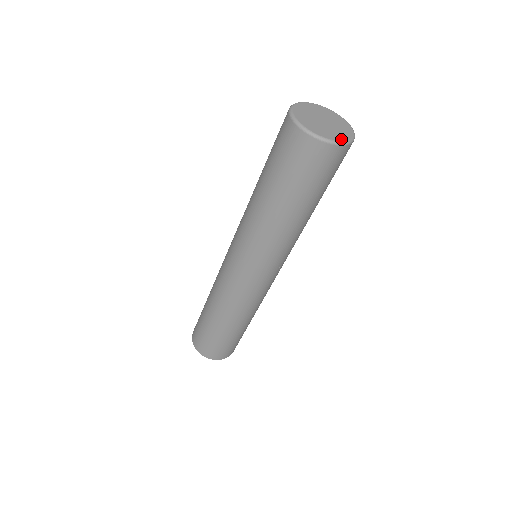
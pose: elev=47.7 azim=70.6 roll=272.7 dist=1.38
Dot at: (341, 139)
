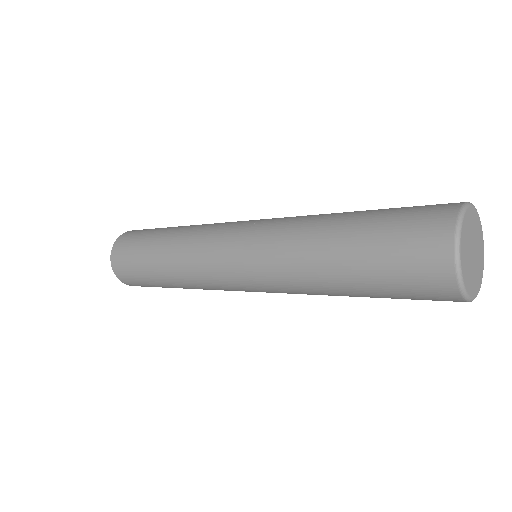
Dot at: (475, 294)
